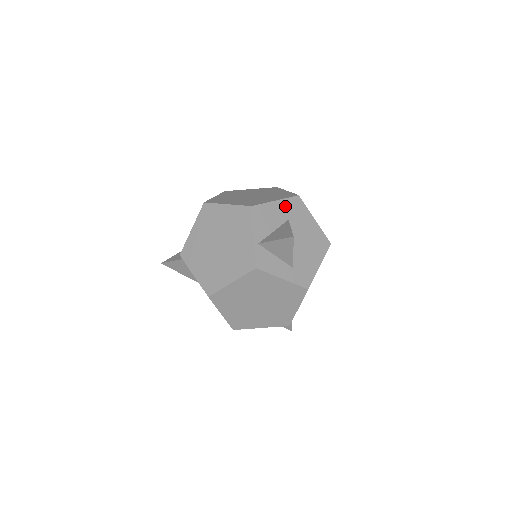
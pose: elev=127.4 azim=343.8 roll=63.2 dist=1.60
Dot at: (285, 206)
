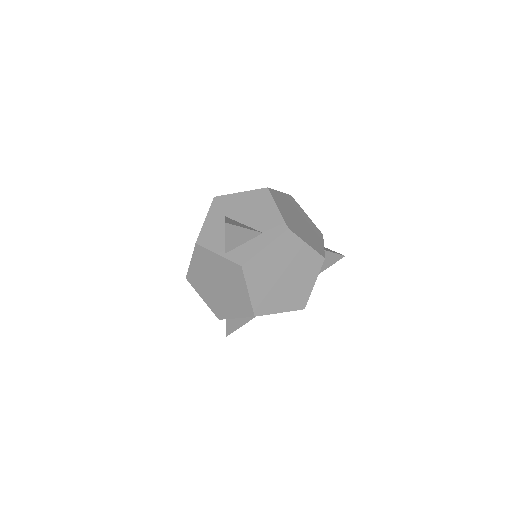
Dot at: (214, 214)
